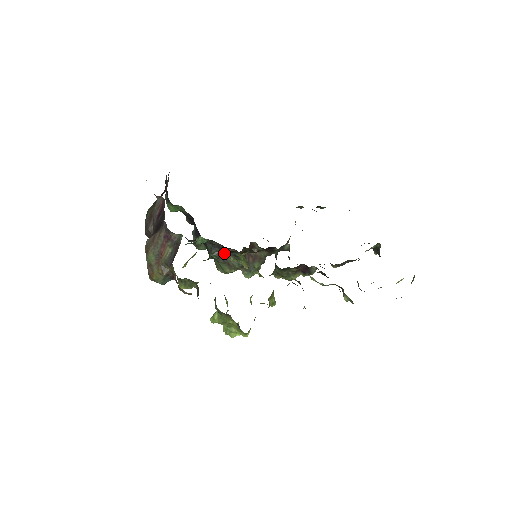
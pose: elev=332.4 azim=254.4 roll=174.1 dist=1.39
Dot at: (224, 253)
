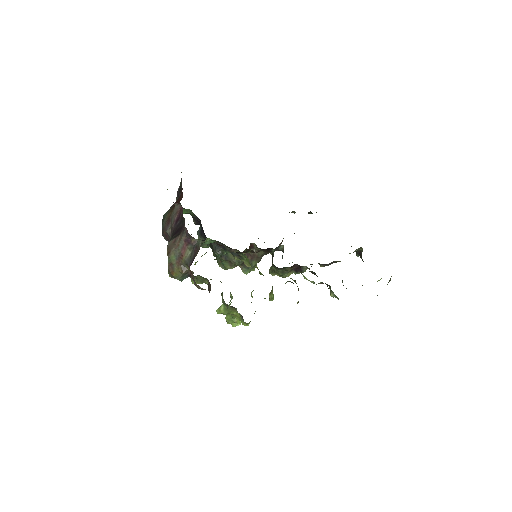
Dot at: (227, 252)
